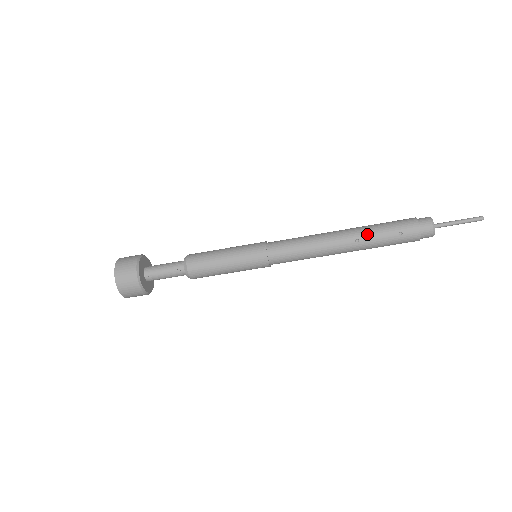
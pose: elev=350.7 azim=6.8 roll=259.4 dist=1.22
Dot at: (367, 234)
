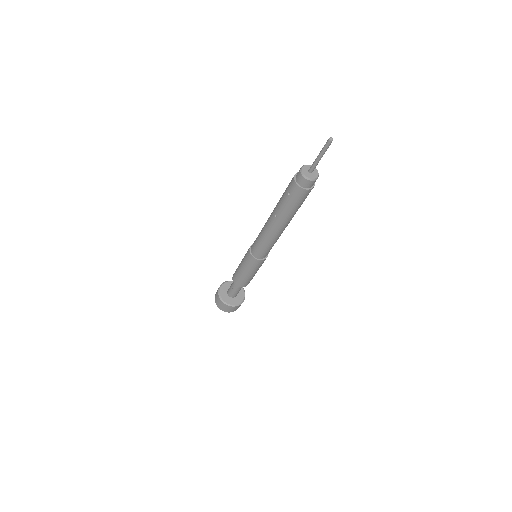
Dot at: (277, 207)
